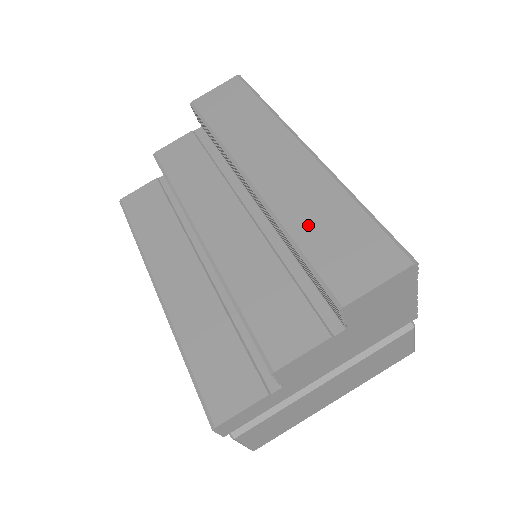
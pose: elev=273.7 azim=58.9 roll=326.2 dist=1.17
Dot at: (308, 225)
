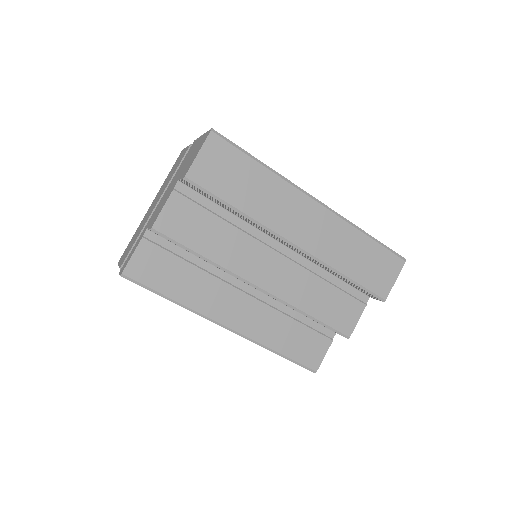
Dot at: (349, 262)
